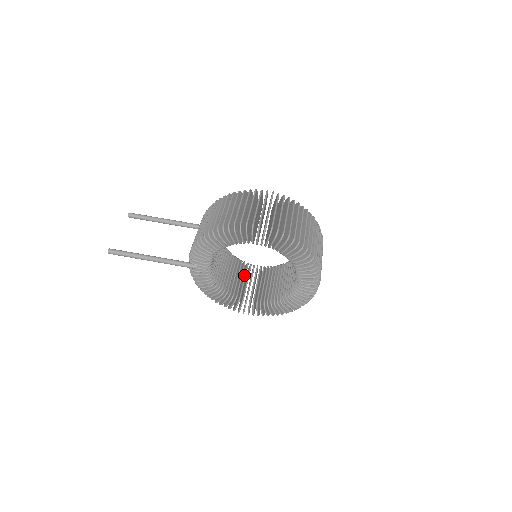
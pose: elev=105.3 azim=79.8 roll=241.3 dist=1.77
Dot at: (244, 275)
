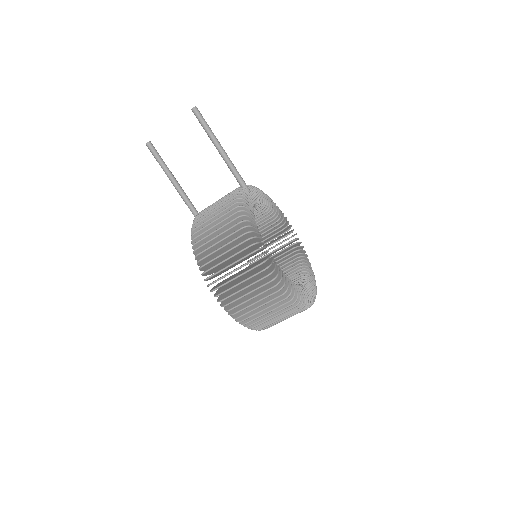
Dot at: (264, 231)
